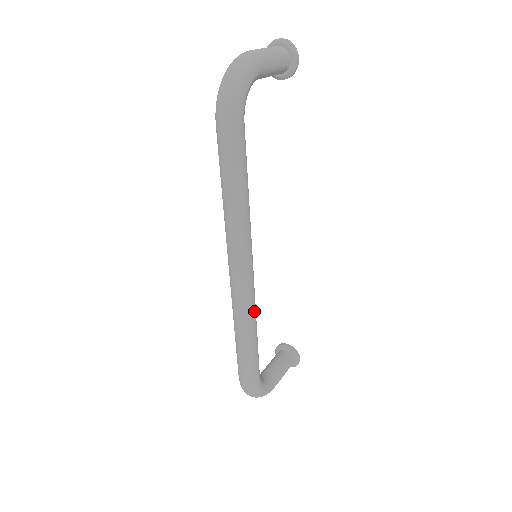
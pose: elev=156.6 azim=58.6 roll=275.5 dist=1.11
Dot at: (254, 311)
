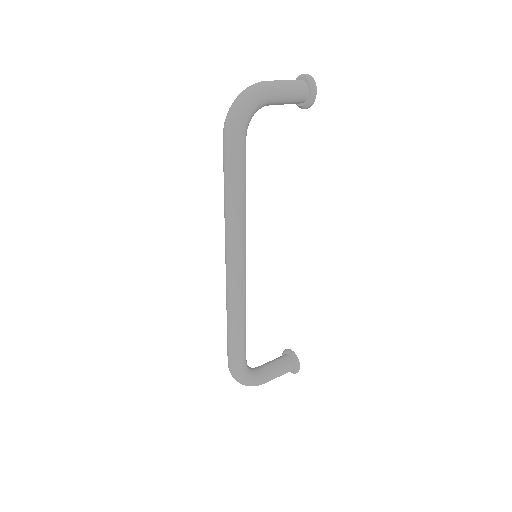
Dot at: (242, 302)
